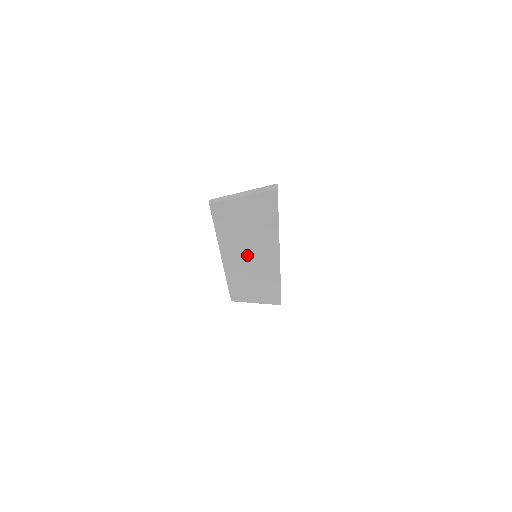
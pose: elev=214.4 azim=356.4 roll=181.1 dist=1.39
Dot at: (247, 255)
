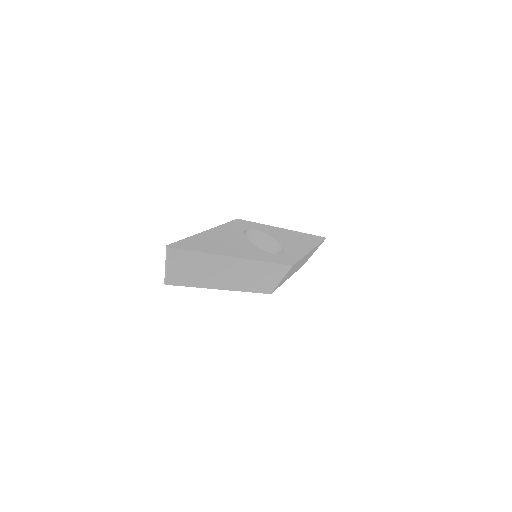
Dot at: (225, 275)
